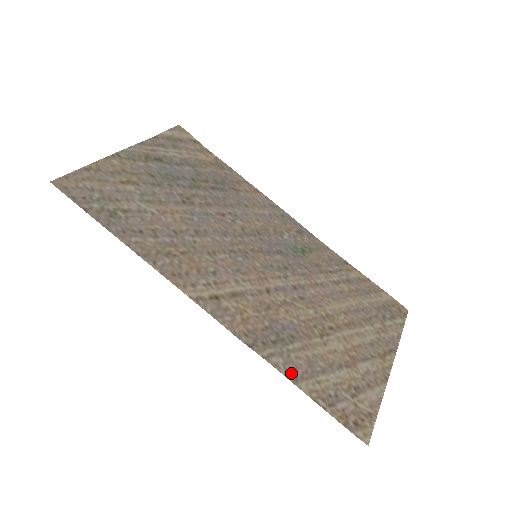
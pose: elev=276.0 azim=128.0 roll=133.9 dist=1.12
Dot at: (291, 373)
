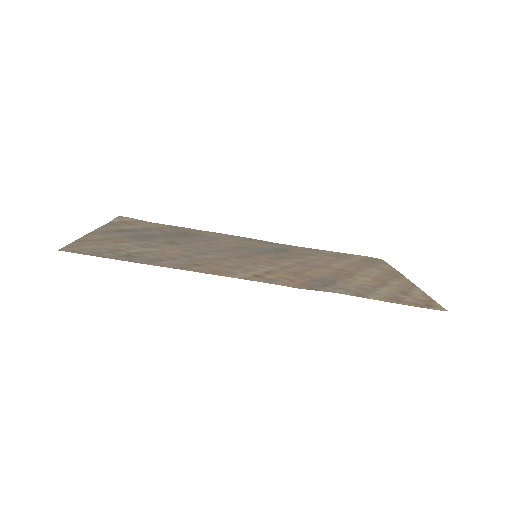
Dot at: (356, 294)
